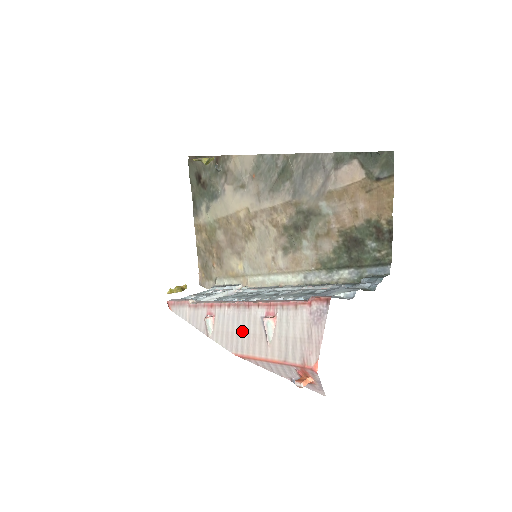
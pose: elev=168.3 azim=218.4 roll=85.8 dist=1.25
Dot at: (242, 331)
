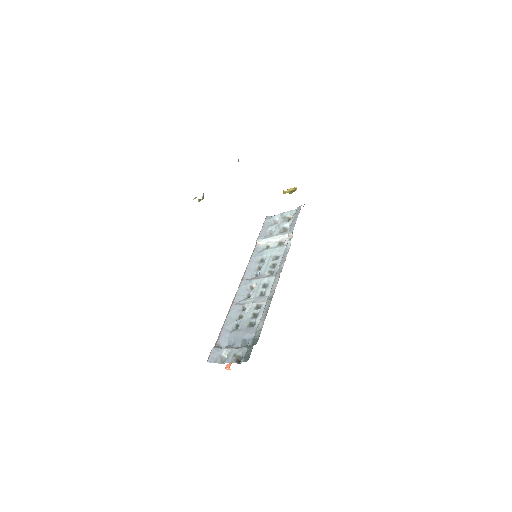
Dot at: occluded
